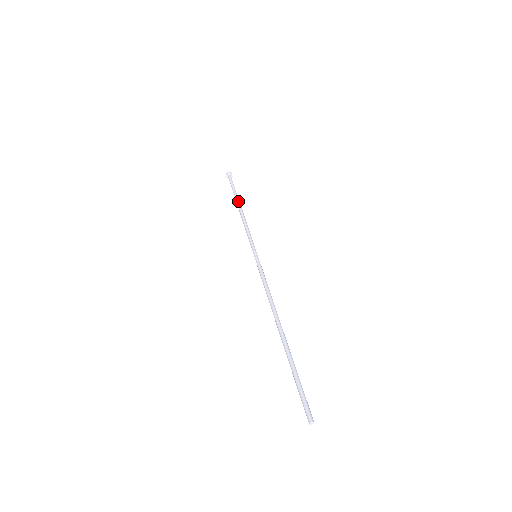
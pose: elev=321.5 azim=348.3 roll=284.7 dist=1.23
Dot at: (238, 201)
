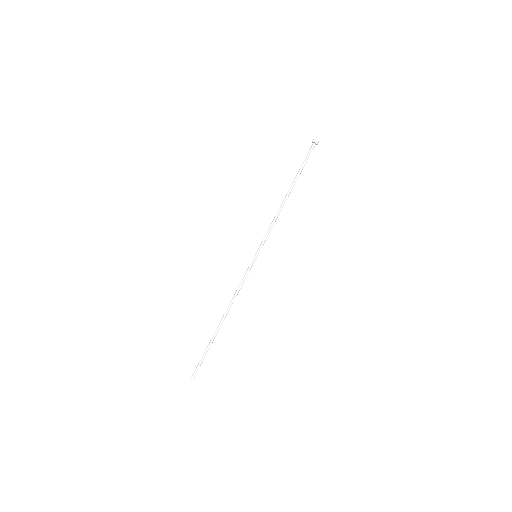
Dot at: (290, 187)
